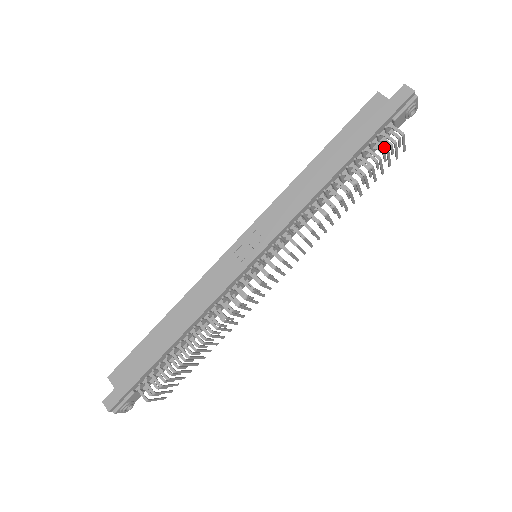
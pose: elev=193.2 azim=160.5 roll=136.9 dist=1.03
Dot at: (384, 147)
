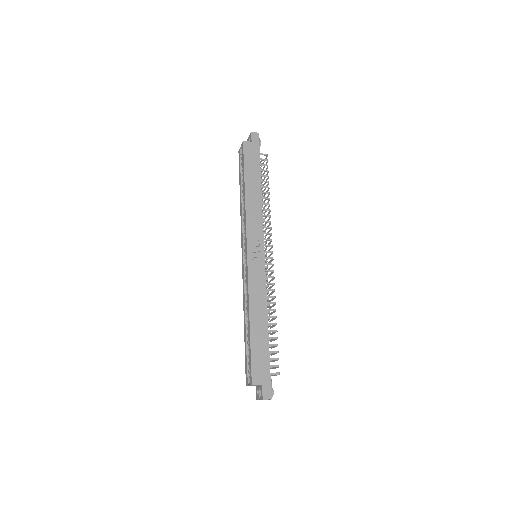
Dot at: (266, 165)
